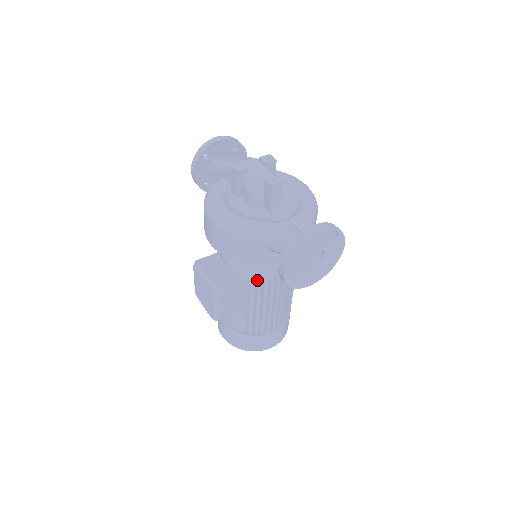
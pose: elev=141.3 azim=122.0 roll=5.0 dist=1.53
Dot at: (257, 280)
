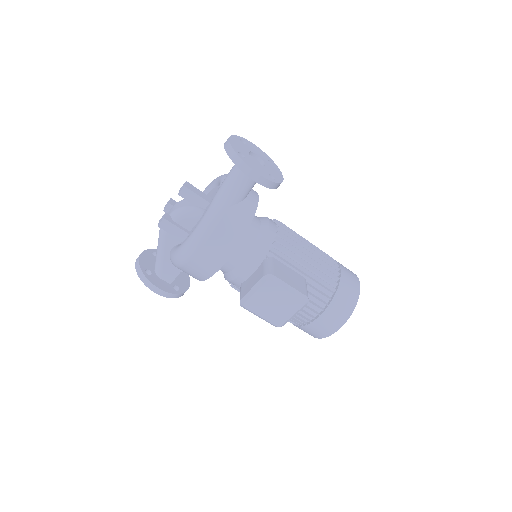
Dot at: (273, 243)
